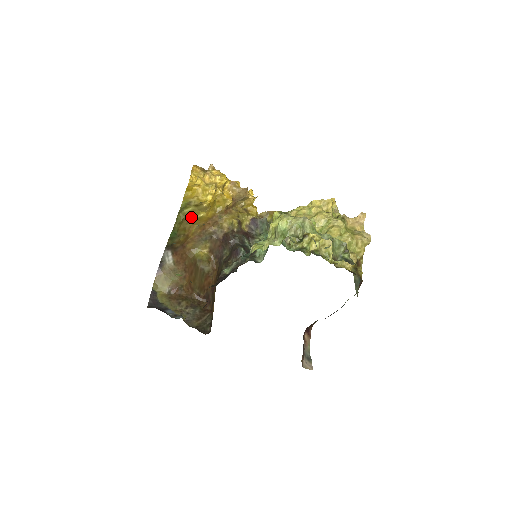
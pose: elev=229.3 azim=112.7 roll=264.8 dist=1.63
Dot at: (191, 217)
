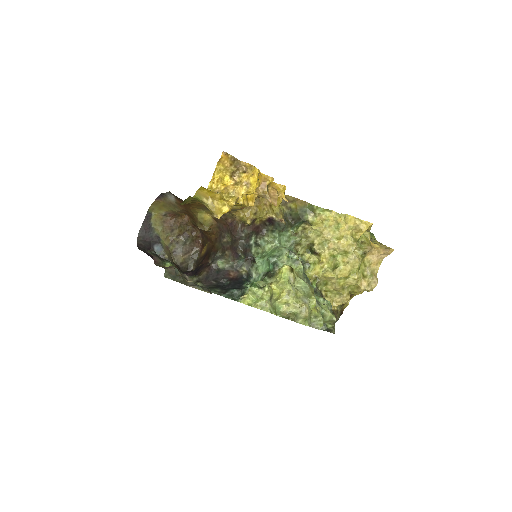
Dot at: occluded
